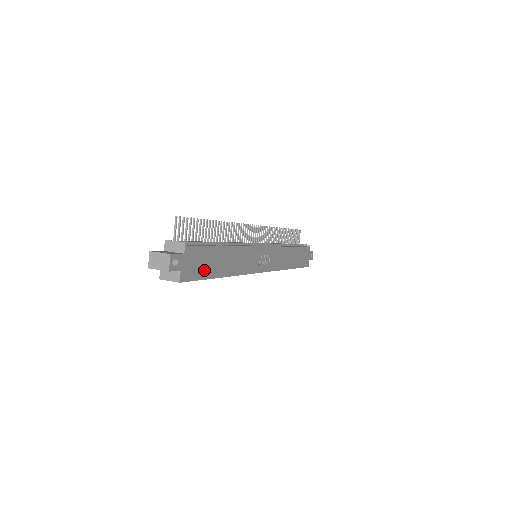
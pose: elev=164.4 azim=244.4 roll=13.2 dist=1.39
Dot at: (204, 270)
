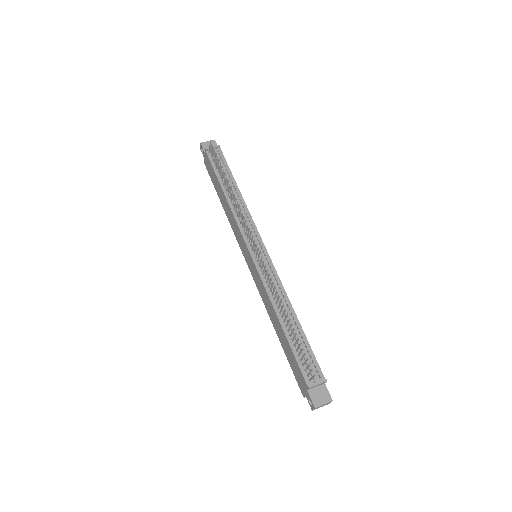
Dot at: occluded
